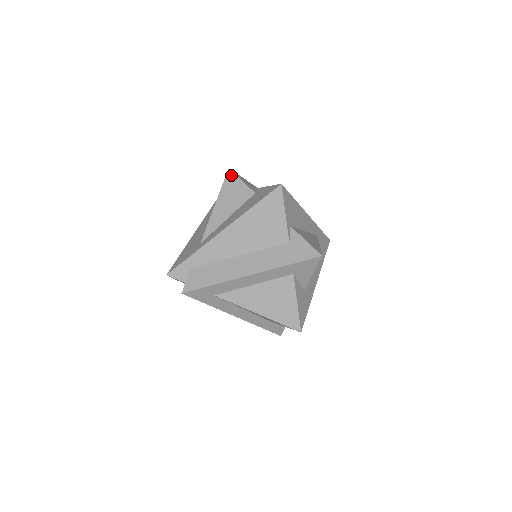
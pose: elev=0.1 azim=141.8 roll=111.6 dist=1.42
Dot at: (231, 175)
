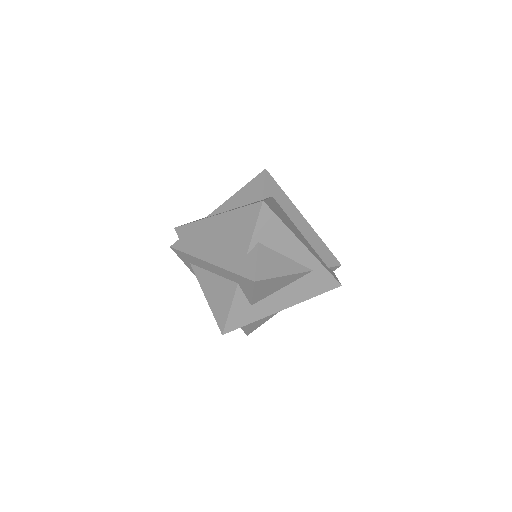
Dot at: (262, 175)
